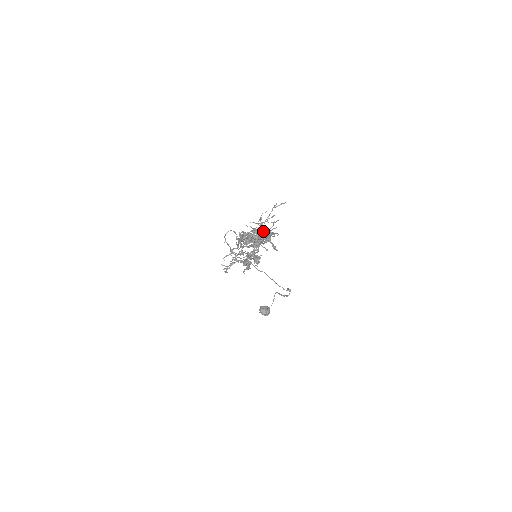
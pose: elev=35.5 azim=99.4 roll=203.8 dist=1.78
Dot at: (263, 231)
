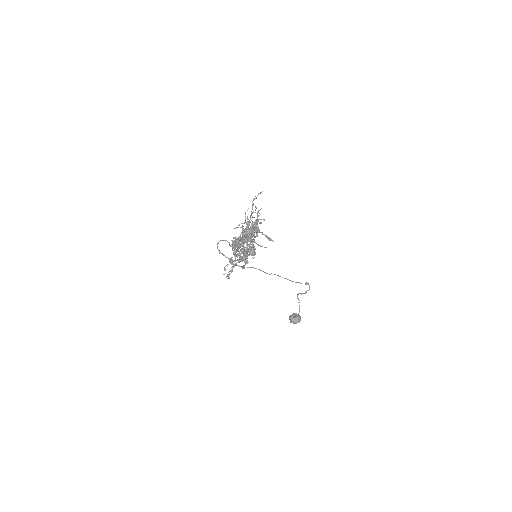
Dot at: occluded
